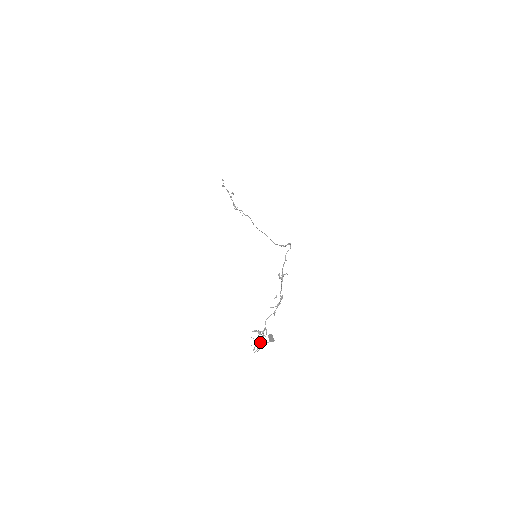
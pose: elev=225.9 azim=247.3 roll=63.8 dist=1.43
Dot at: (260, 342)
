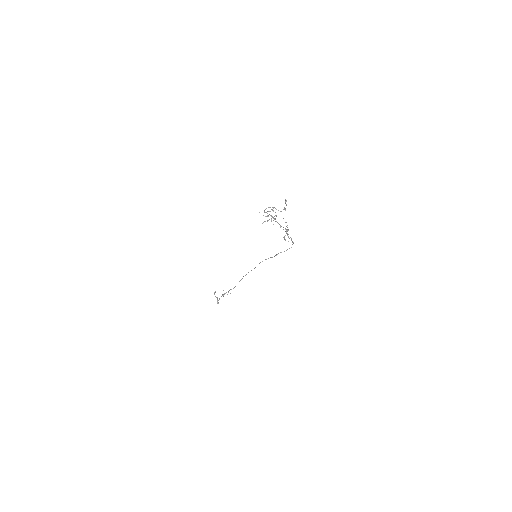
Dot at: (268, 220)
